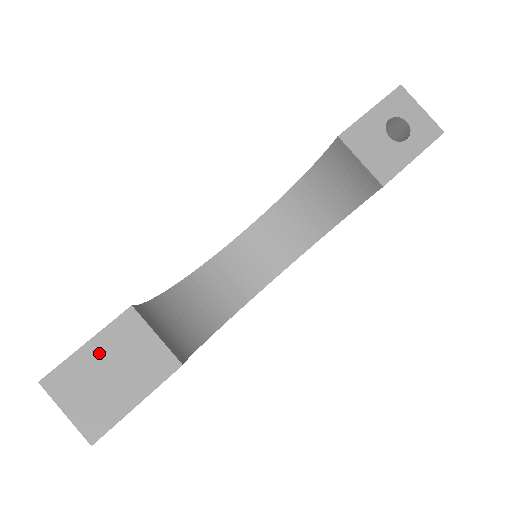
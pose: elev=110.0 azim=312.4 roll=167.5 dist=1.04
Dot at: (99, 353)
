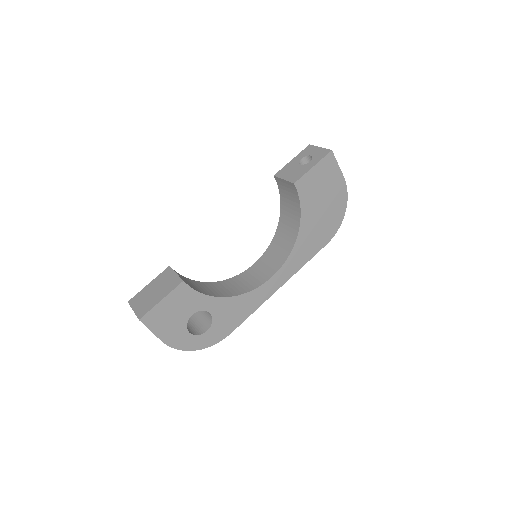
Dot at: (152, 286)
